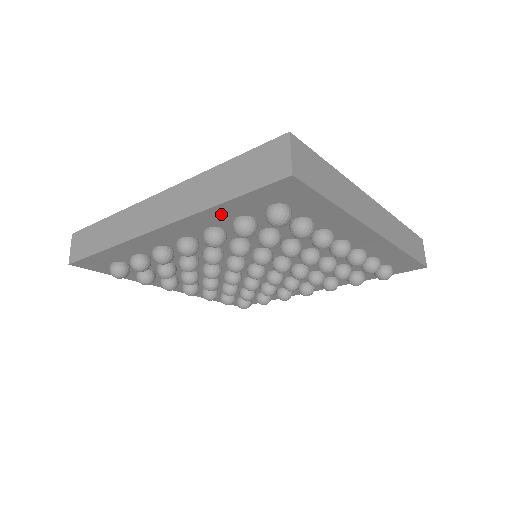
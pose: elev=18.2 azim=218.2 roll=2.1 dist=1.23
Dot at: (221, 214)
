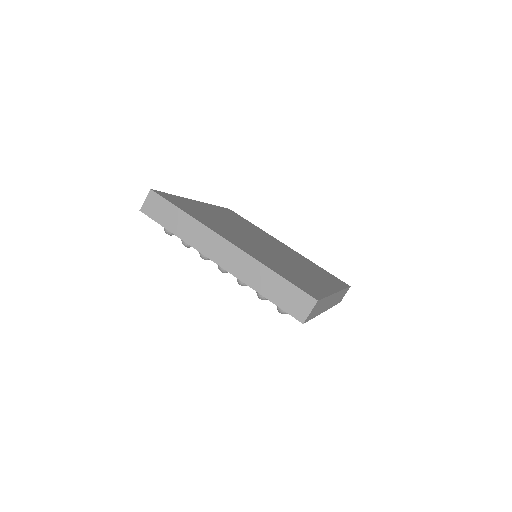
Dot at: occluded
